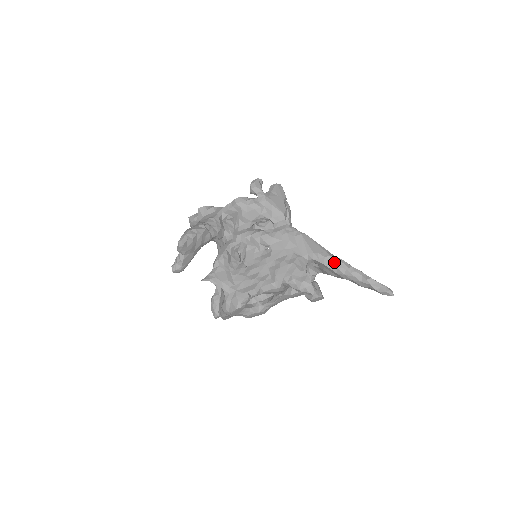
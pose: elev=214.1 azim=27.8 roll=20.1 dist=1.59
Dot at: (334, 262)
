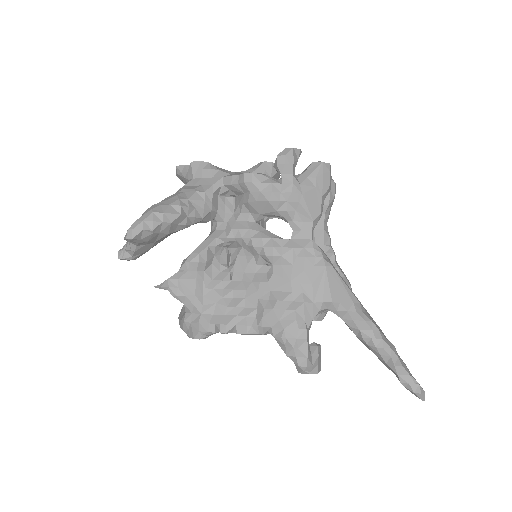
Dot at: (358, 322)
